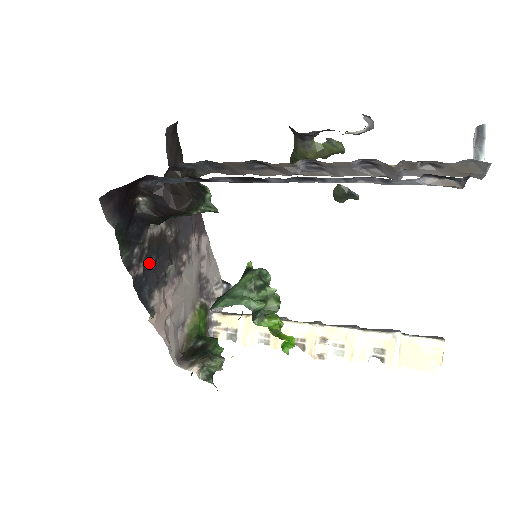
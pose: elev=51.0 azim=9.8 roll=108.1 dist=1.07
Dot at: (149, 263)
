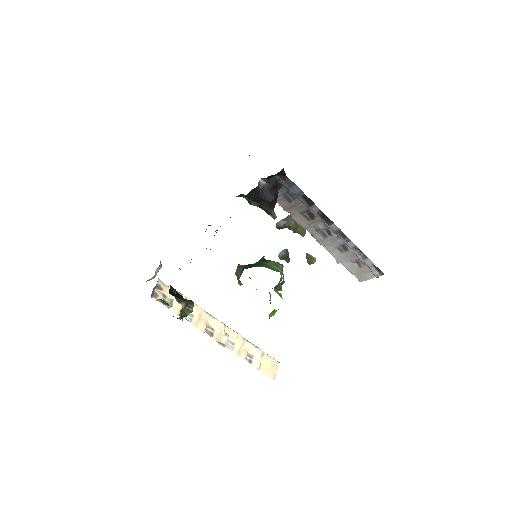
Dot at: occluded
